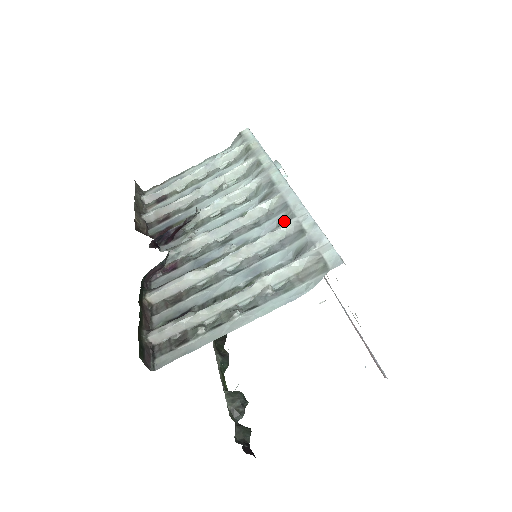
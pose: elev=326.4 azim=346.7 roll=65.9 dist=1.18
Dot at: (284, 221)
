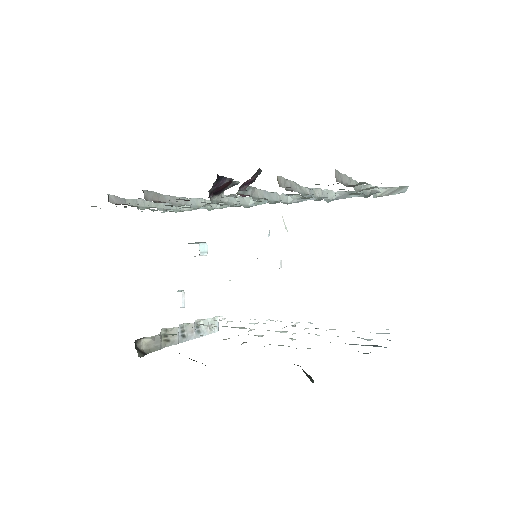
Dot at: occluded
